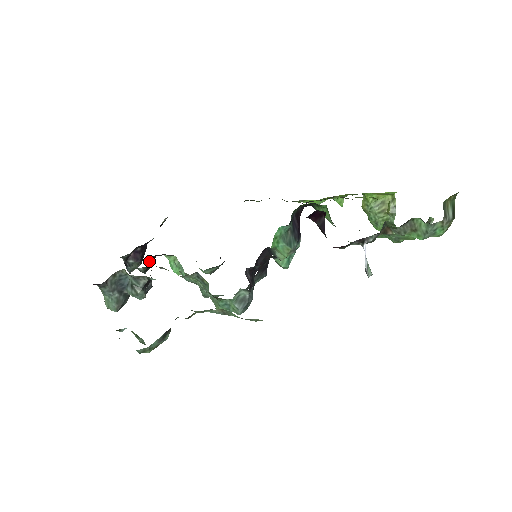
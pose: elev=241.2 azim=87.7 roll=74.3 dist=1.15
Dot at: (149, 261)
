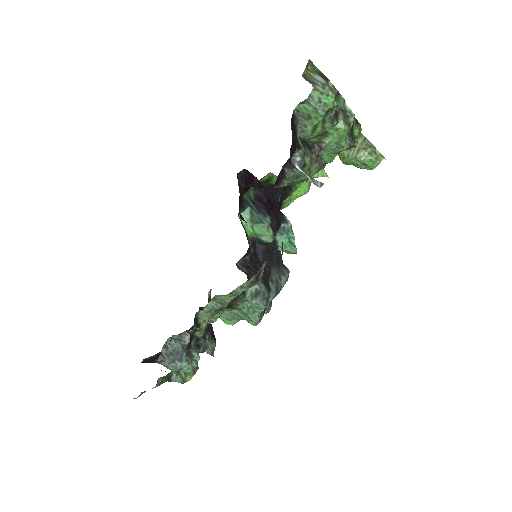
Dot at: occluded
